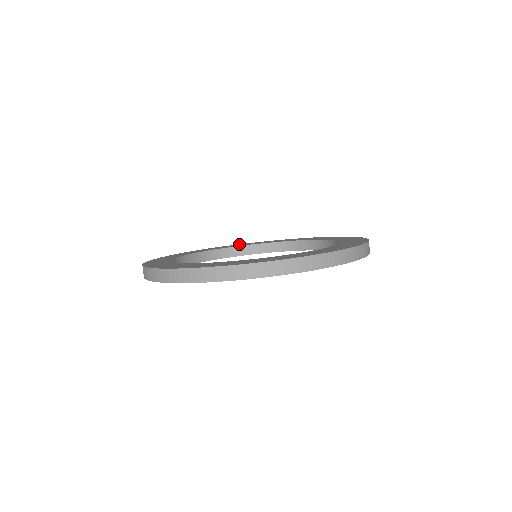
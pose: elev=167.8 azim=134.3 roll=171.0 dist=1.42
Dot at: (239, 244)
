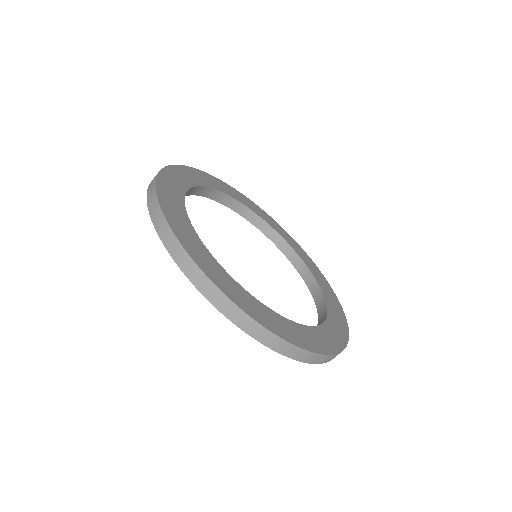
Dot at: (235, 190)
